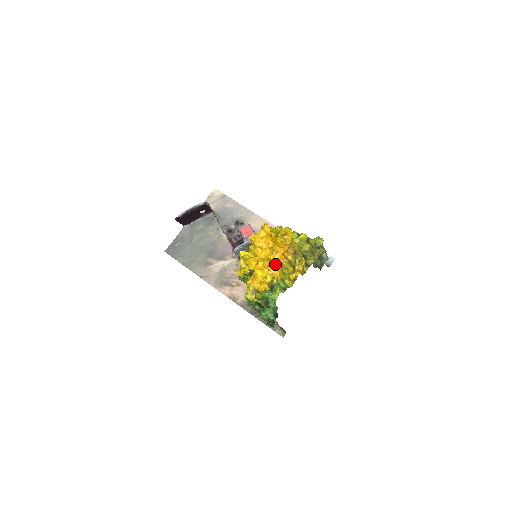
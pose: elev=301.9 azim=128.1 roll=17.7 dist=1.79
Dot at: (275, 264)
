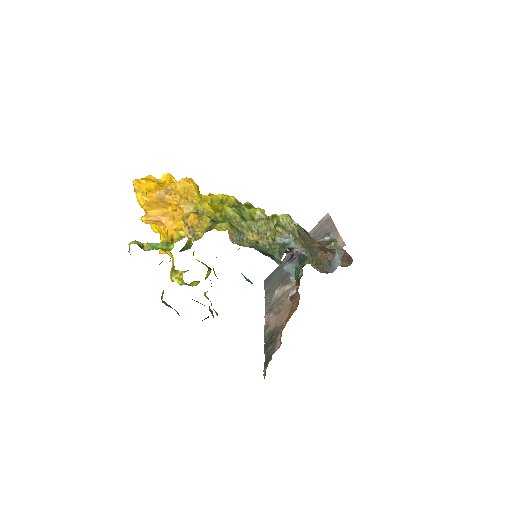
Dot at: (161, 220)
